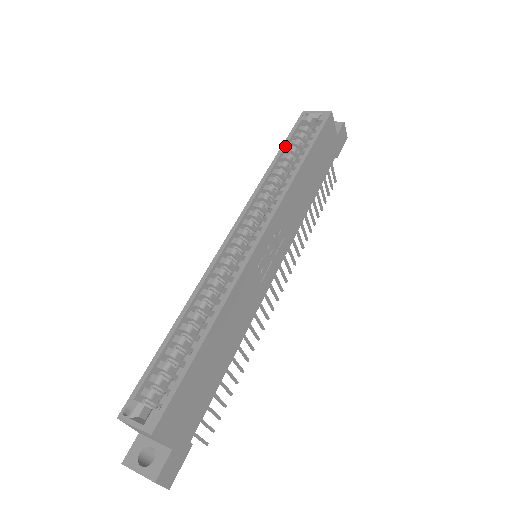
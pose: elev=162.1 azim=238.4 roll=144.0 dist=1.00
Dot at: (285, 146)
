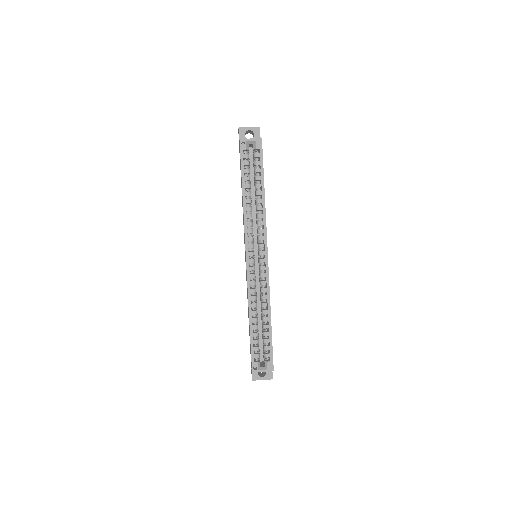
Dot at: (244, 179)
